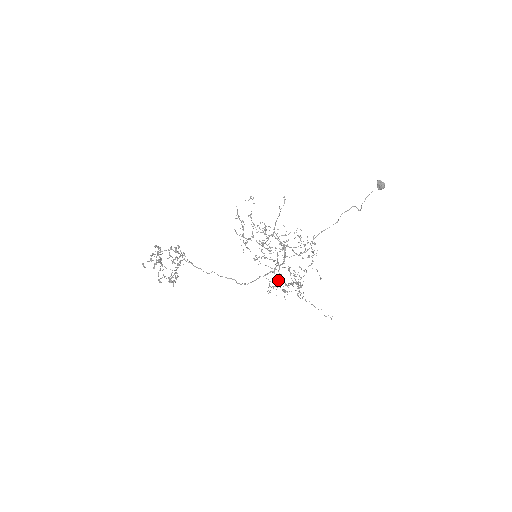
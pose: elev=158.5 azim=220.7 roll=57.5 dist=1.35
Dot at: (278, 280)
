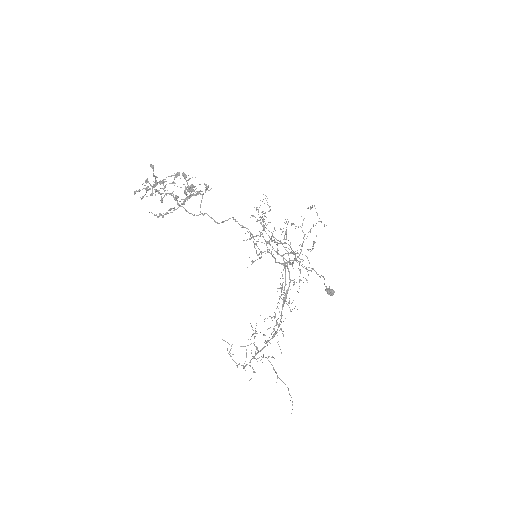
Dot at: (301, 259)
